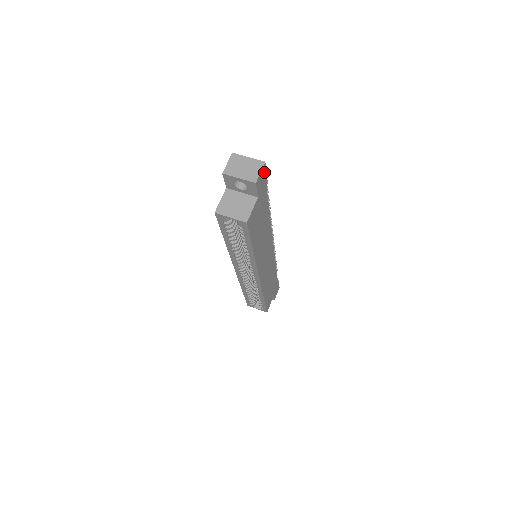
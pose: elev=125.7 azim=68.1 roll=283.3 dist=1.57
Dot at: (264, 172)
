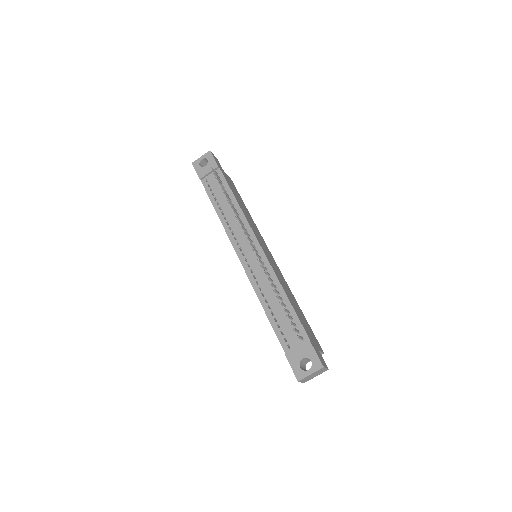
Dot at: (320, 359)
